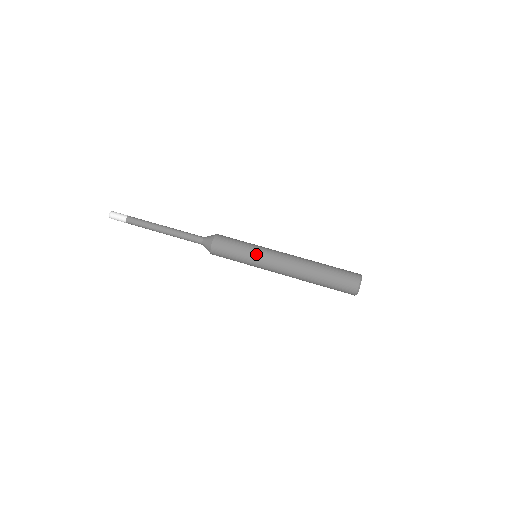
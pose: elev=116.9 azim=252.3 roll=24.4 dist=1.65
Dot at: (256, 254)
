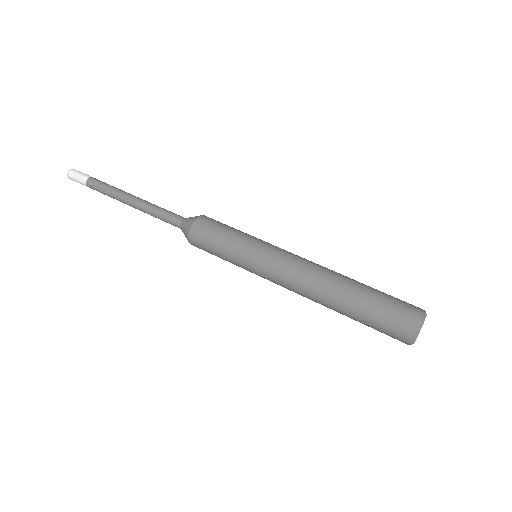
Dot at: (260, 242)
